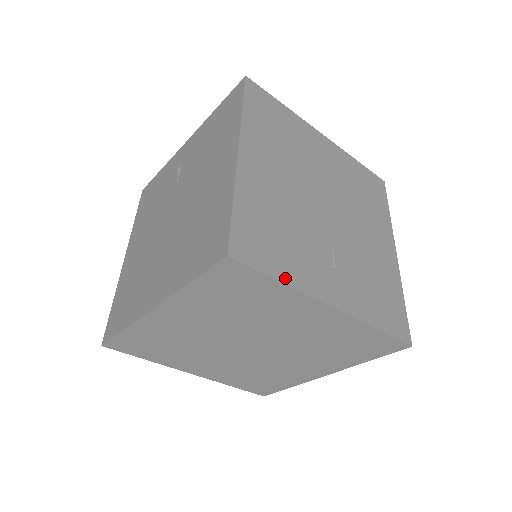
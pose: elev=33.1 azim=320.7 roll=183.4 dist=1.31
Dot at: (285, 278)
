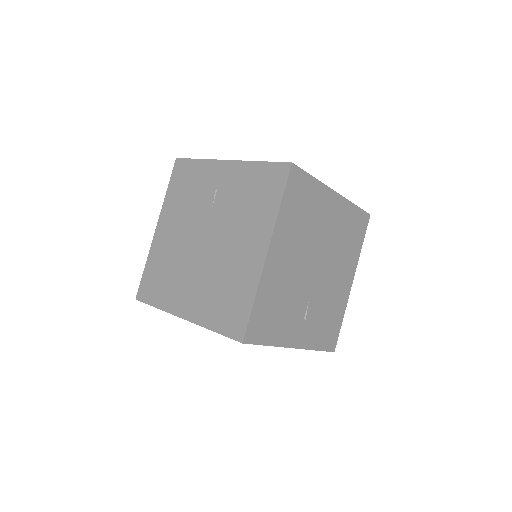
Dot at: (272, 342)
